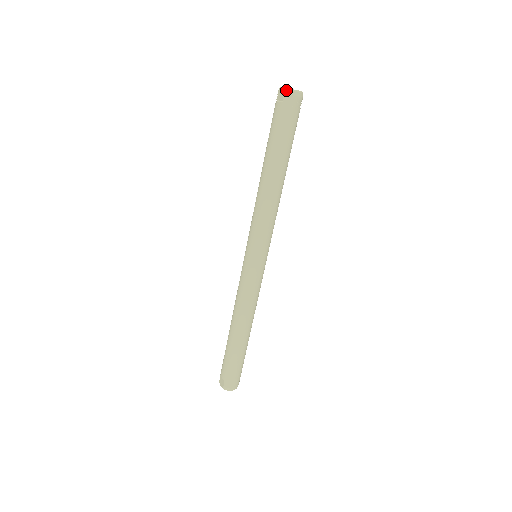
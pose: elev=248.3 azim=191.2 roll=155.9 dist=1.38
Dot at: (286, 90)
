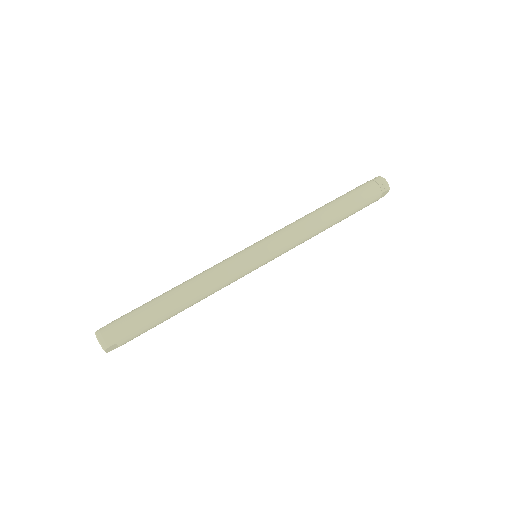
Dot at: (379, 176)
